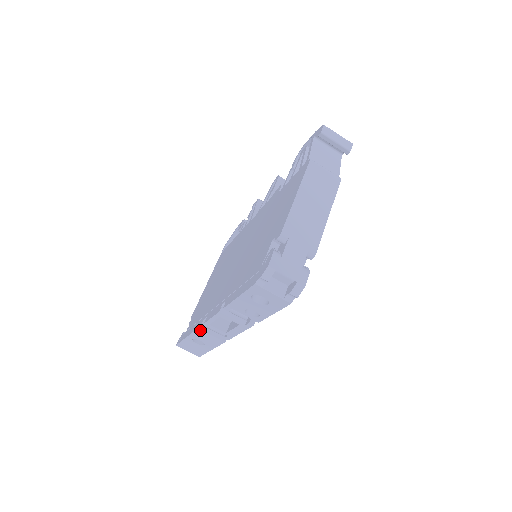
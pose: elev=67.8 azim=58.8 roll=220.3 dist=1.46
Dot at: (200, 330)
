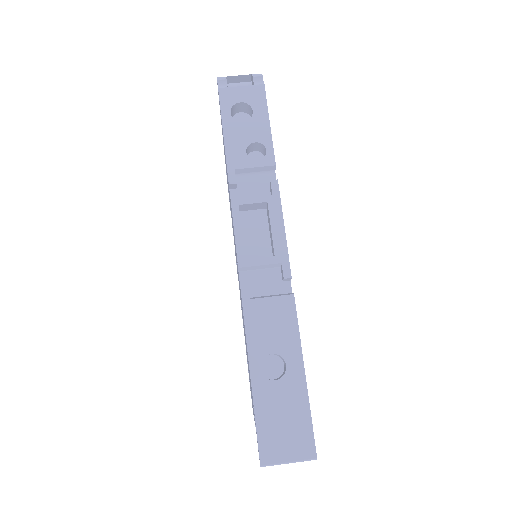
Dot at: (247, 304)
